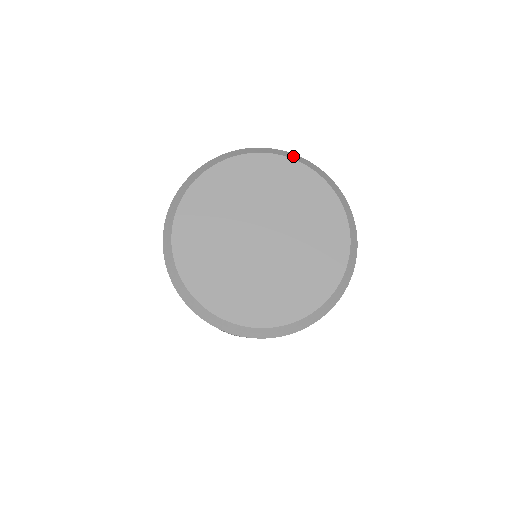
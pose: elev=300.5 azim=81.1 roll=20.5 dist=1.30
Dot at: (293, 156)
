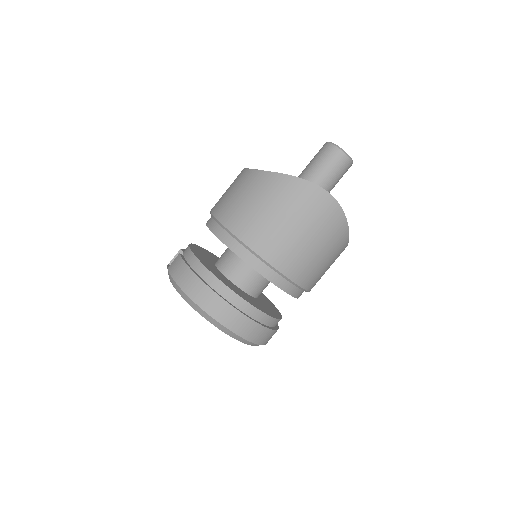
Dot at: (244, 342)
